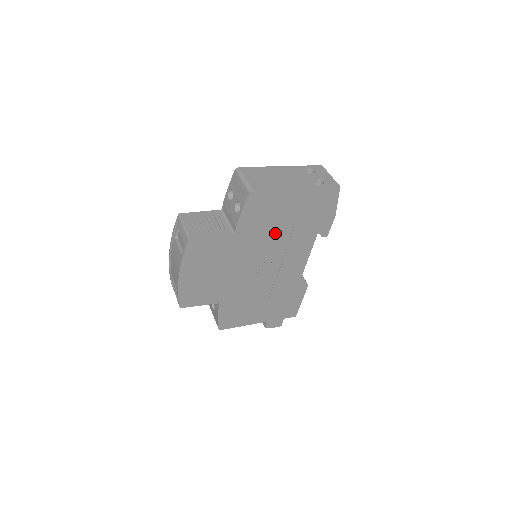
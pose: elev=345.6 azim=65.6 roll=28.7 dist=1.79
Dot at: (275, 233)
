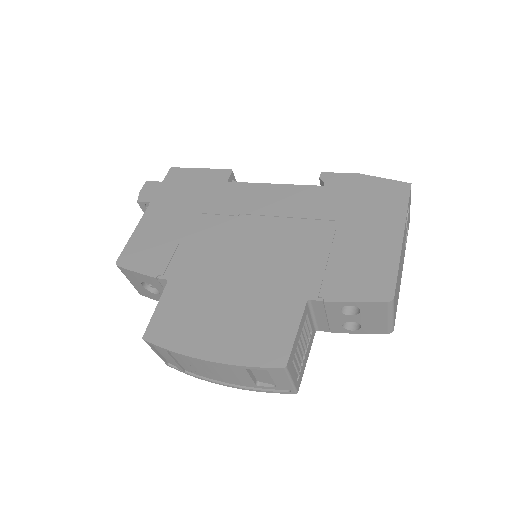
Dot at: occluded
